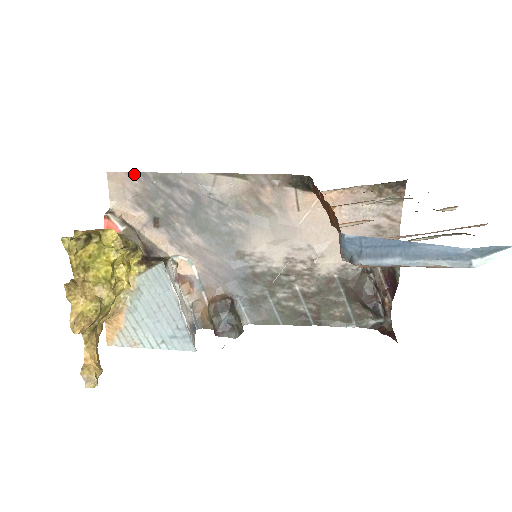
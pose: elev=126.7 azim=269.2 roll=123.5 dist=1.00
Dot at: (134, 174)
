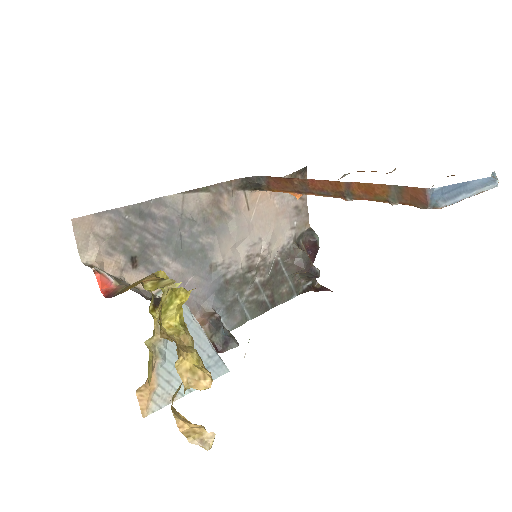
Dot at: (103, 214)
